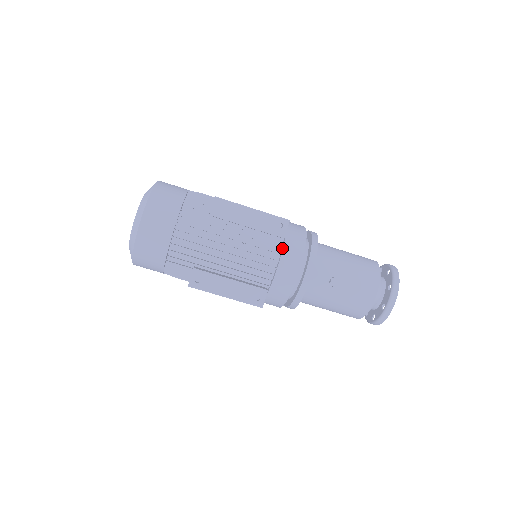
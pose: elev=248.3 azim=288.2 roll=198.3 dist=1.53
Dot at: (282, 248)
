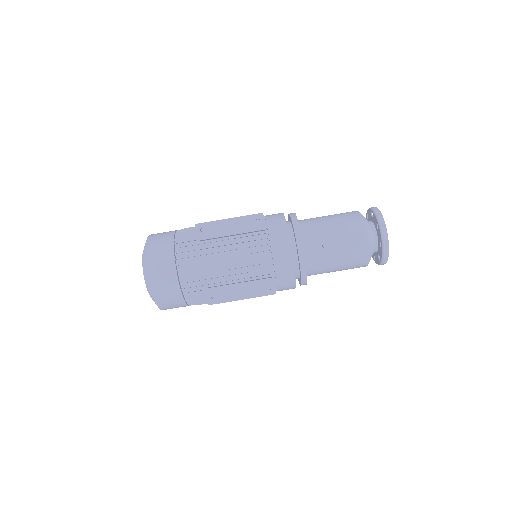
Dot at: (269, 238)
